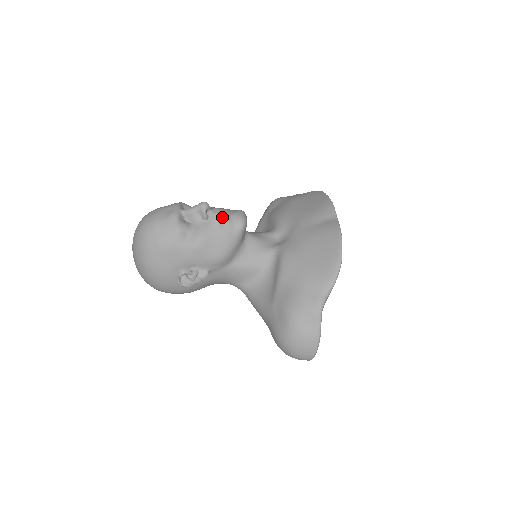
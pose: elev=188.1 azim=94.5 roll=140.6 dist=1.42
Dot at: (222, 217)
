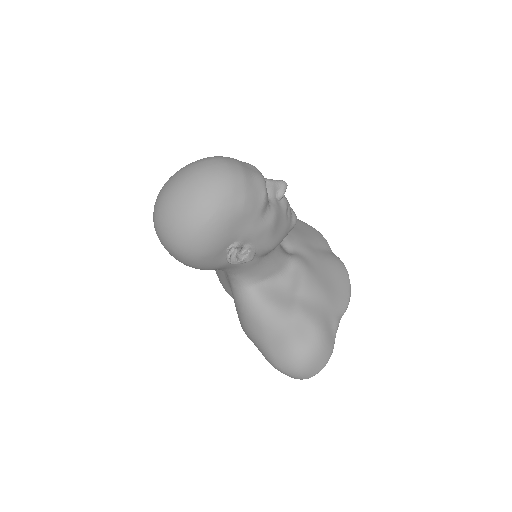
Dot at: (288, 205)
